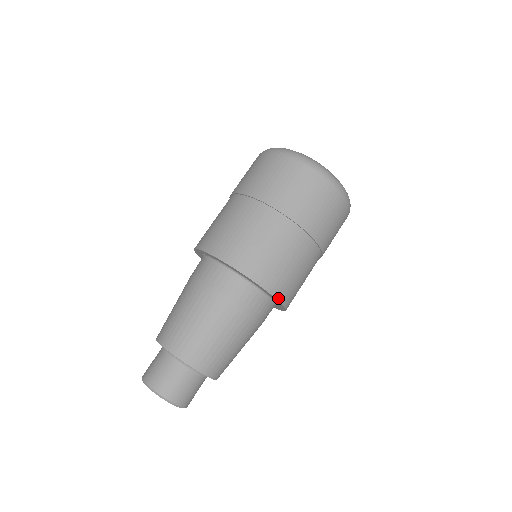
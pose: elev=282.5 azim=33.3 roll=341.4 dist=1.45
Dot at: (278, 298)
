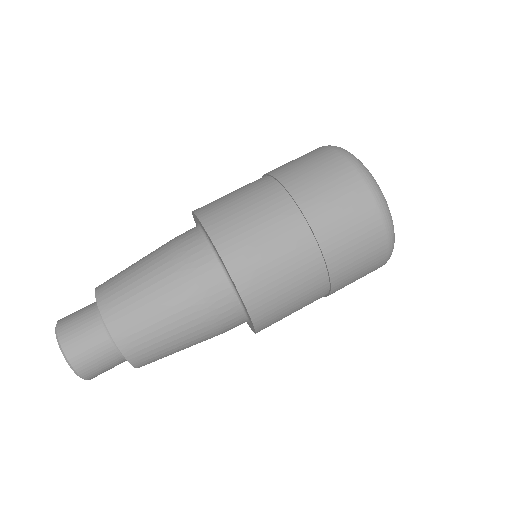
Dot at: (257, 330)
